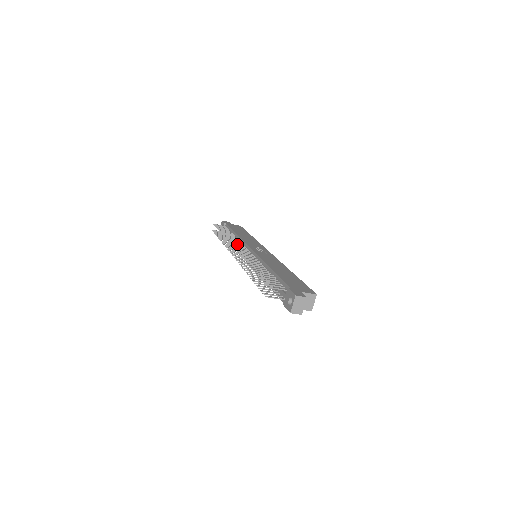
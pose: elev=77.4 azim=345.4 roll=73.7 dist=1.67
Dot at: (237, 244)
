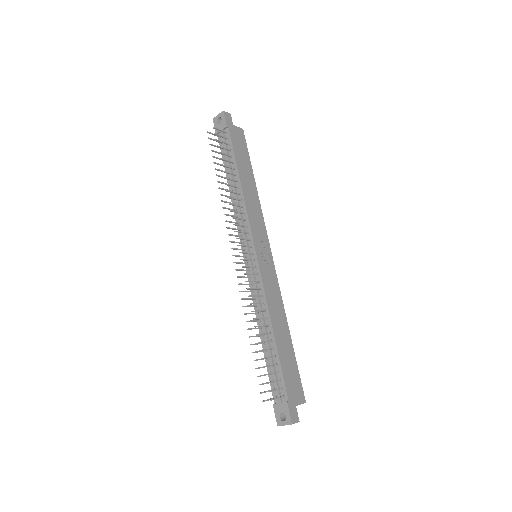
Dot at: occluded
